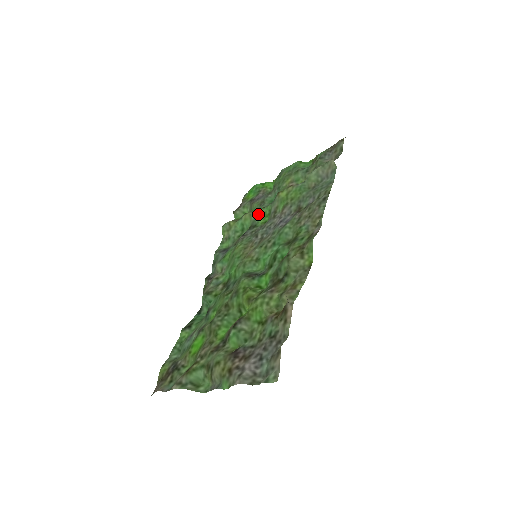
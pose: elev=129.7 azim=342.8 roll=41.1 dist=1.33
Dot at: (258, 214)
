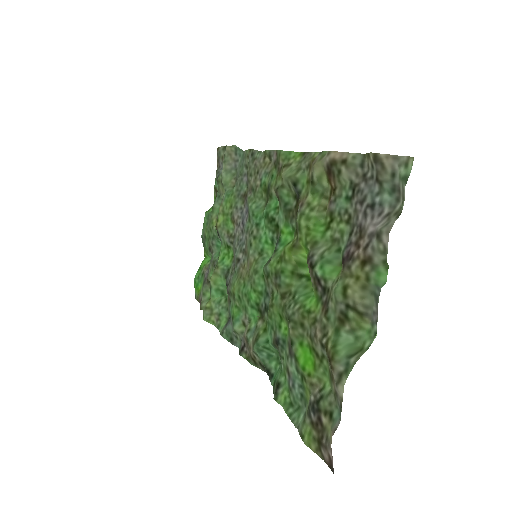
Dot at: (220, 264)
